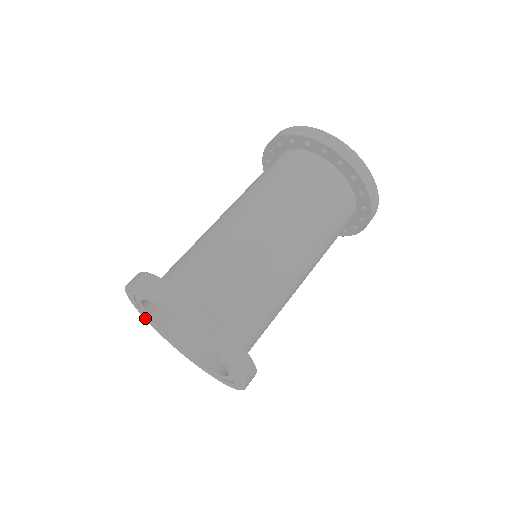
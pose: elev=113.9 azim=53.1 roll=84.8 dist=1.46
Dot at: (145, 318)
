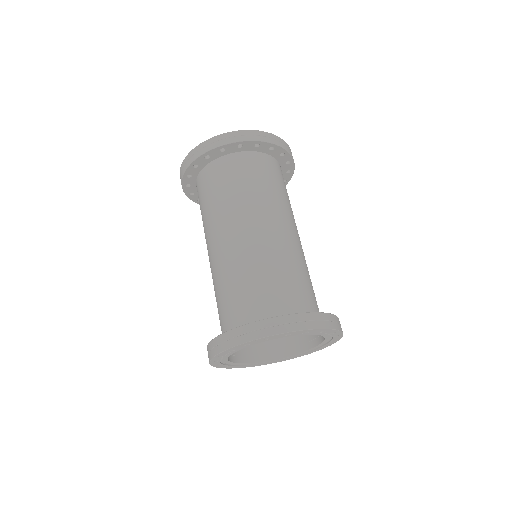
Dot at: occluded
